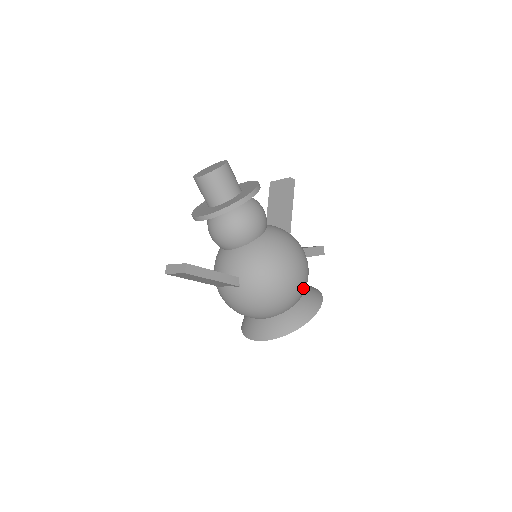
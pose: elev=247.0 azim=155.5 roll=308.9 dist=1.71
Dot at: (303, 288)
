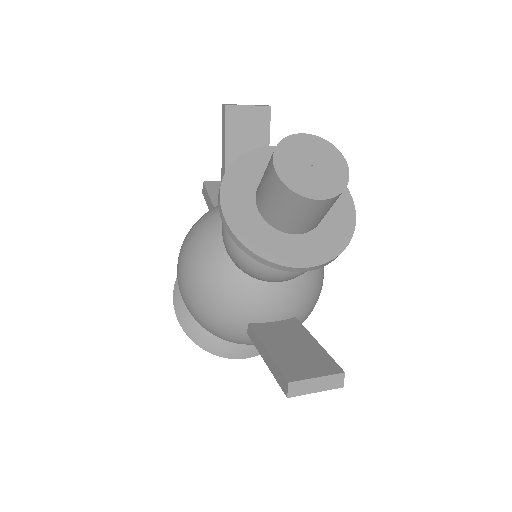
Dot at: occluded
